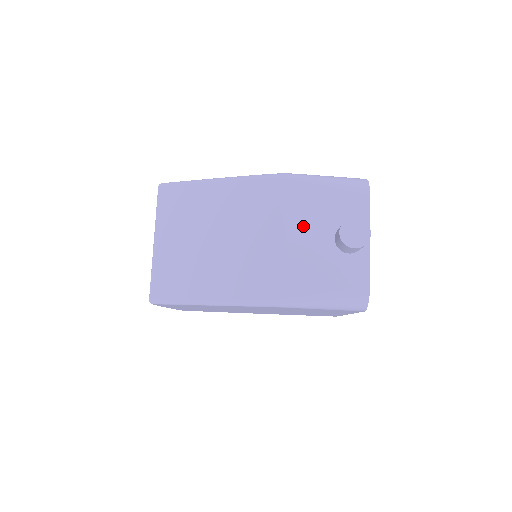
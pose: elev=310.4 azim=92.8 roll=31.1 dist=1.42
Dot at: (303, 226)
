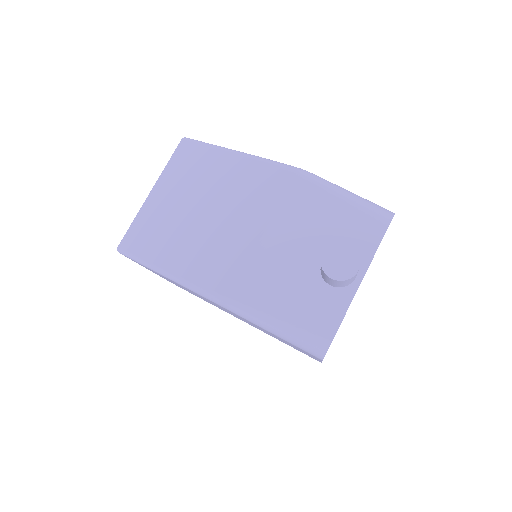
Dot at: (294, 233)
